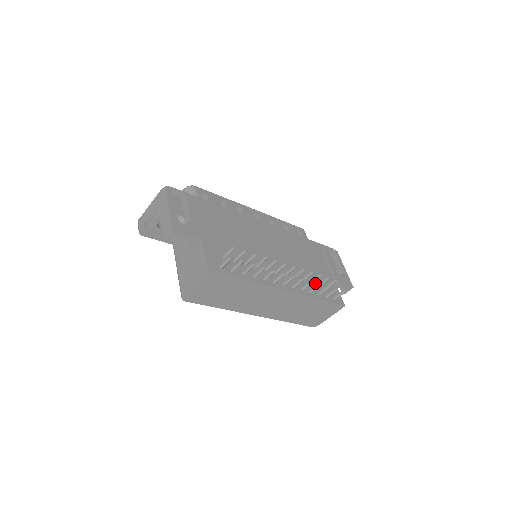
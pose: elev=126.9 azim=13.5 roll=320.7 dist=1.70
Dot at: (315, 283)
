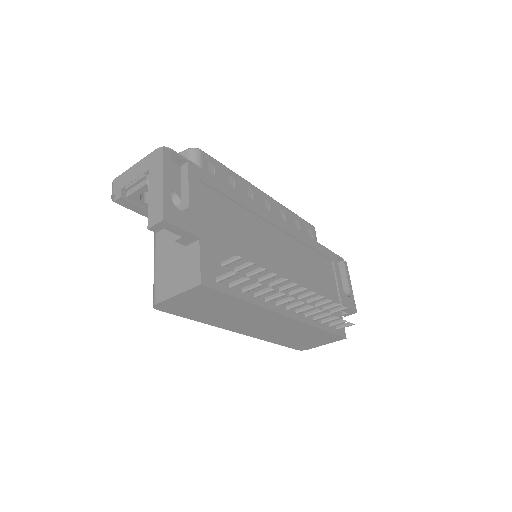
Dot at: (320, 306)
